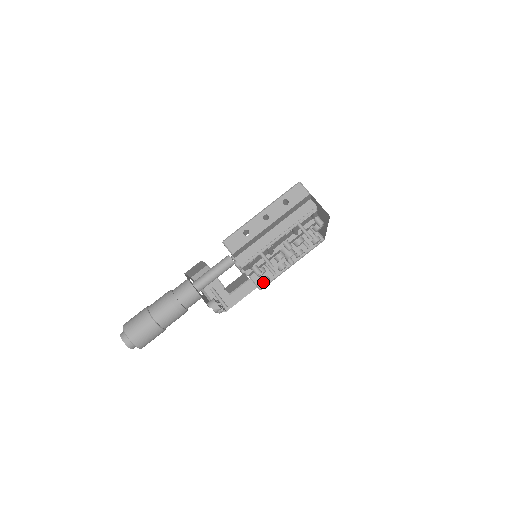
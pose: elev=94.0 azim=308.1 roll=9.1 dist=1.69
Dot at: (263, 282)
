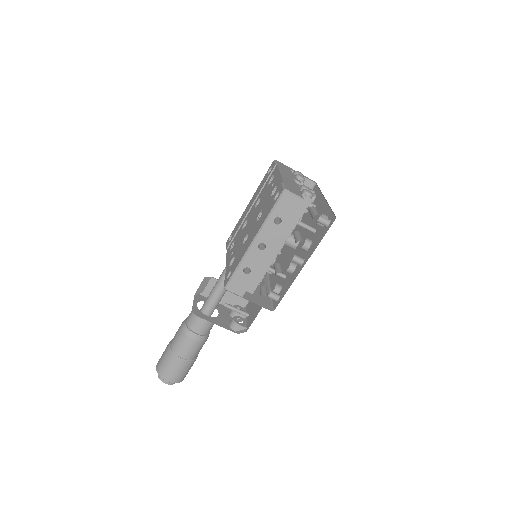
Dot at: occluded
